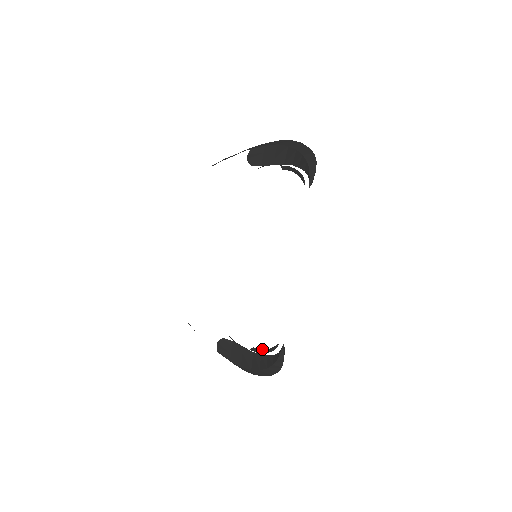
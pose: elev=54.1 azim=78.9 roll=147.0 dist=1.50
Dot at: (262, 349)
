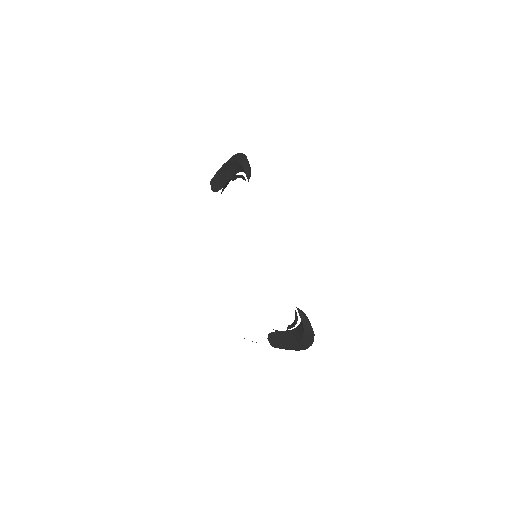
Dot at: (292, 323)
